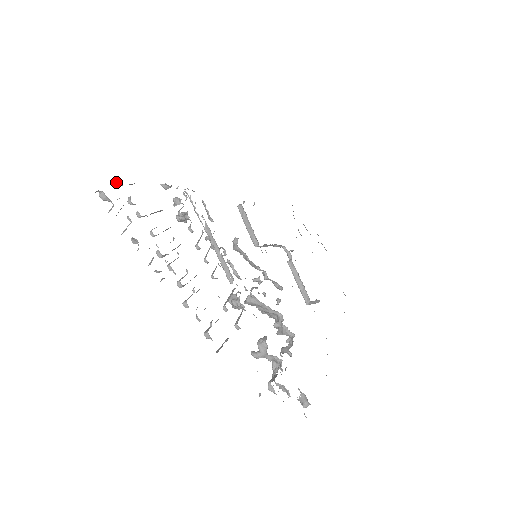
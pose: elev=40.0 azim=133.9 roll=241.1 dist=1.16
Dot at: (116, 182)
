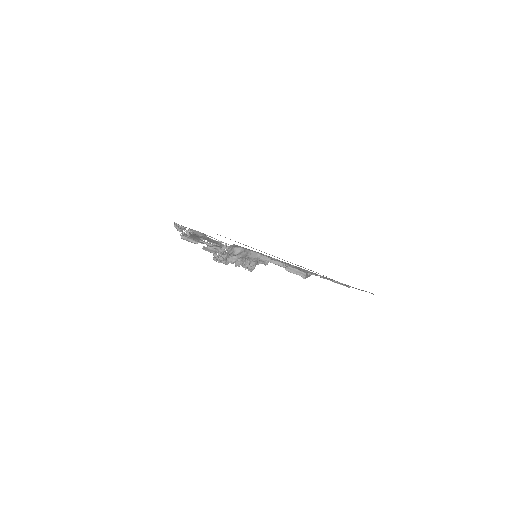
Dot at: occluded
